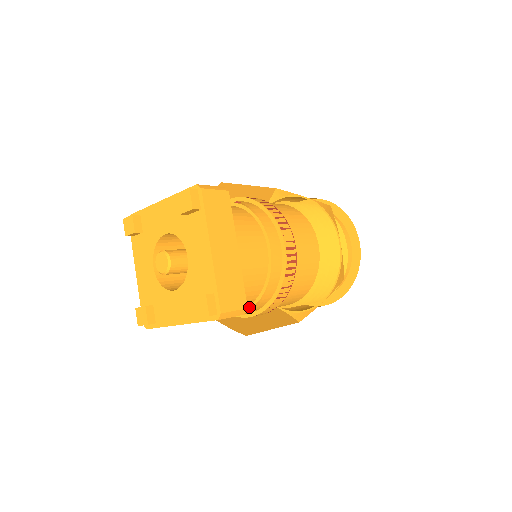
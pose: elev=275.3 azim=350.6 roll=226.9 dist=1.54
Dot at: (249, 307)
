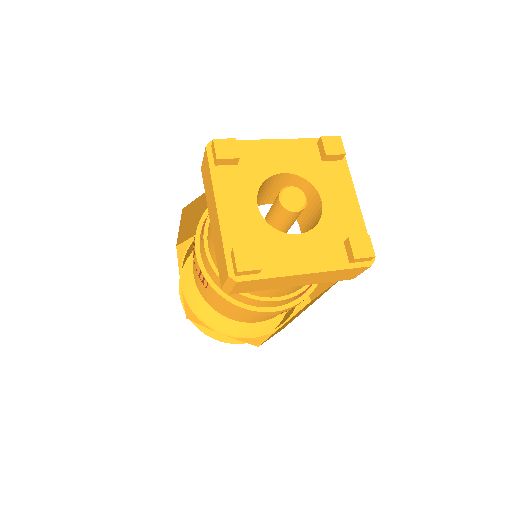
Dot at: (296, 293)
